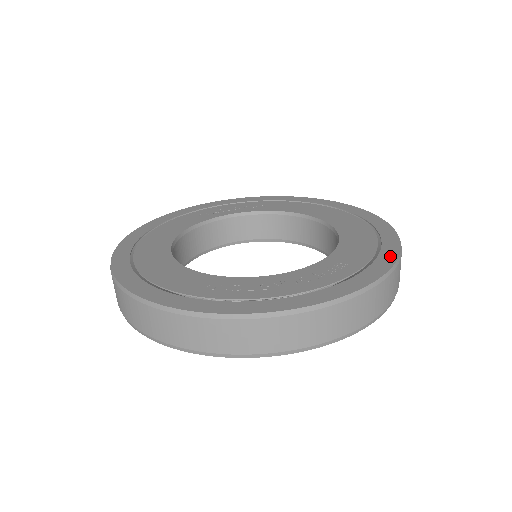
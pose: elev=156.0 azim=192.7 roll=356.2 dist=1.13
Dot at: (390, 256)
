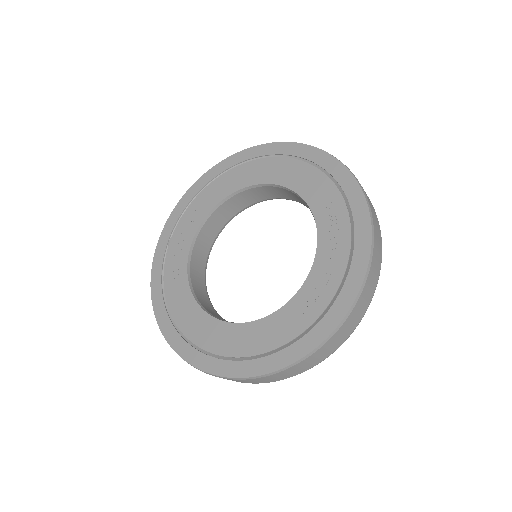
Dot at: (338, 168)
